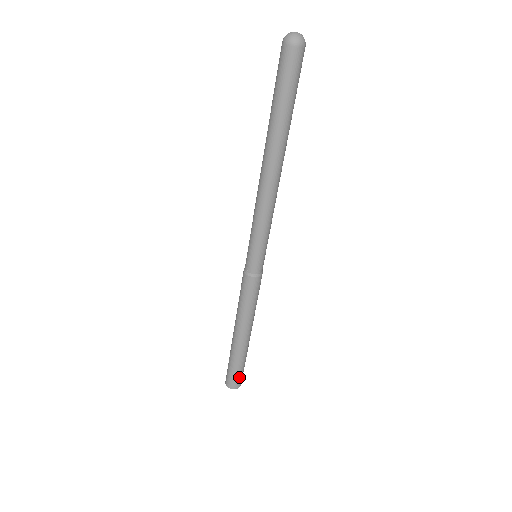
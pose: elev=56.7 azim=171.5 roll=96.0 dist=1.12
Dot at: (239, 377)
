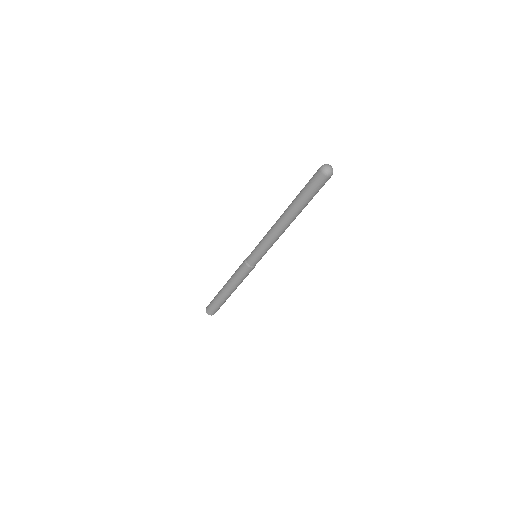
Dot at: occluded
